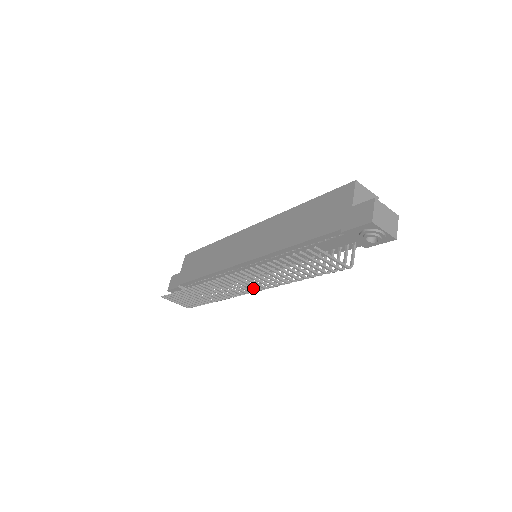
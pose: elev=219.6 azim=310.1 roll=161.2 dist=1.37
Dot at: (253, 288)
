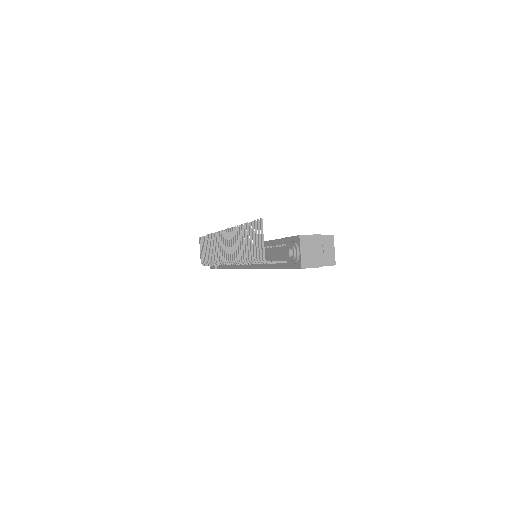
Dot at: occluded
